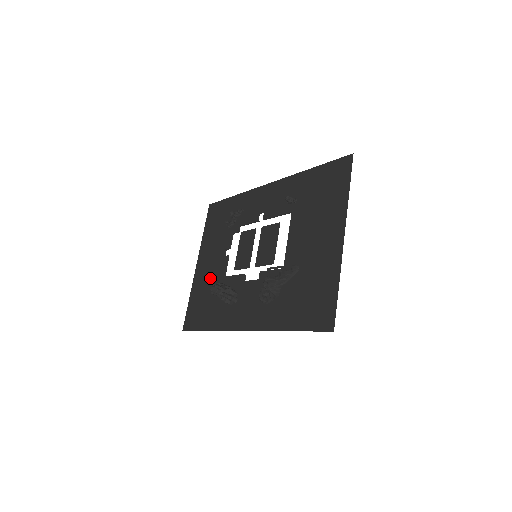
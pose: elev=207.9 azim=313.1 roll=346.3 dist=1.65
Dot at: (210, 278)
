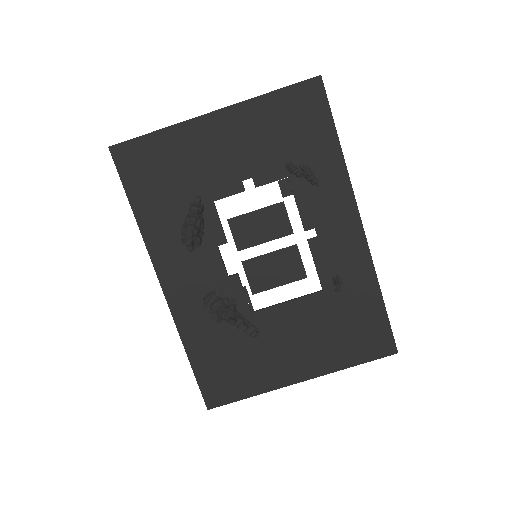
Dot at: (203, 168)
